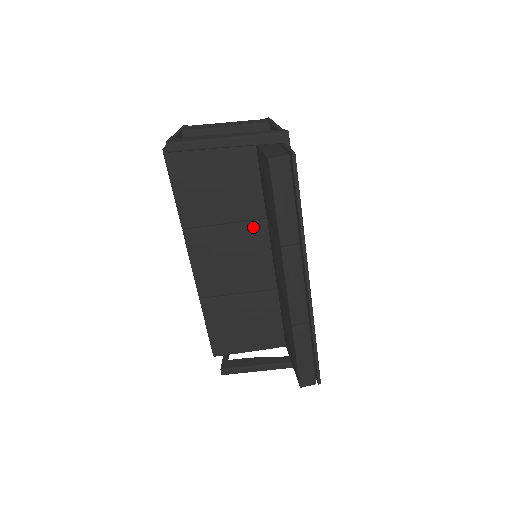
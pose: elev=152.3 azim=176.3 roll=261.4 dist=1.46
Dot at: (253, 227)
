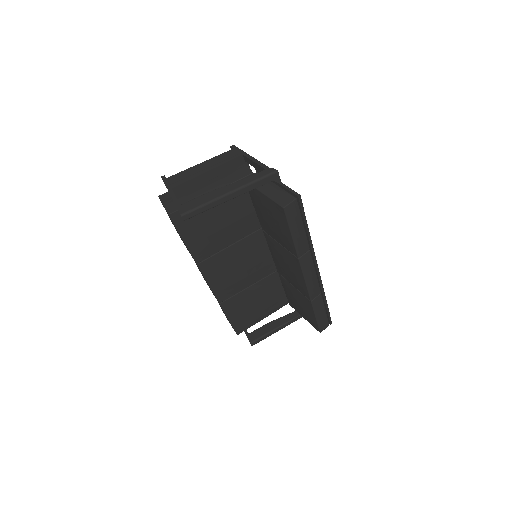
Dot at: (252, 239)
